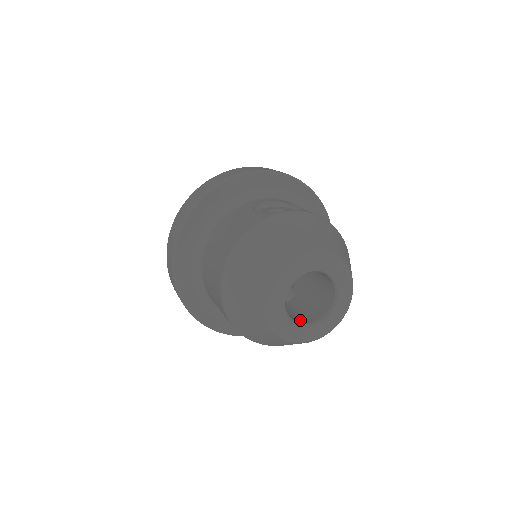
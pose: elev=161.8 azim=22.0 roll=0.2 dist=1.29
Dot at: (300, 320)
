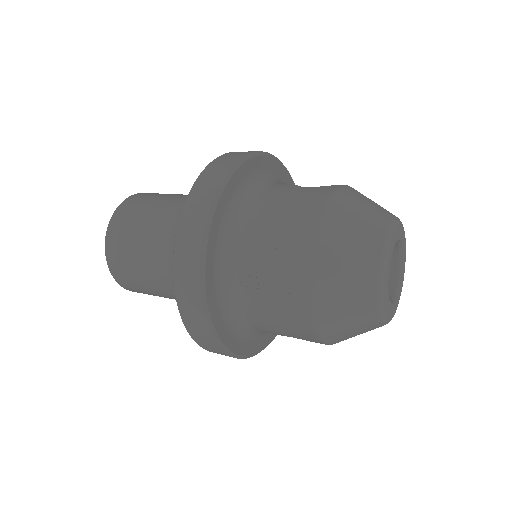
Dot at: occluded
